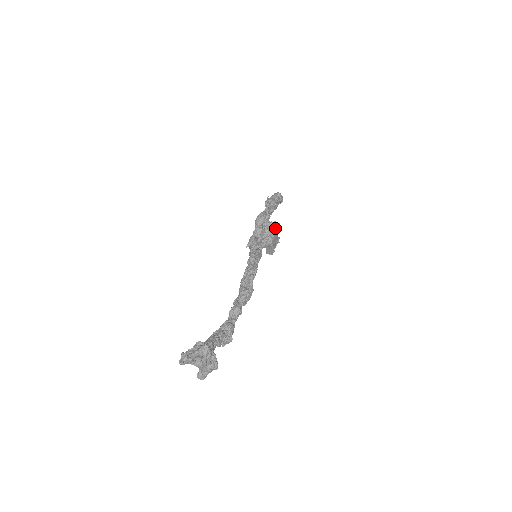
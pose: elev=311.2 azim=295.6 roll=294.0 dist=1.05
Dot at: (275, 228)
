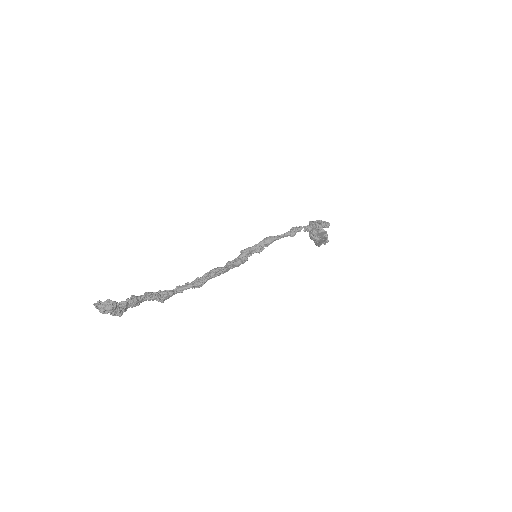
Dot at: occluded
